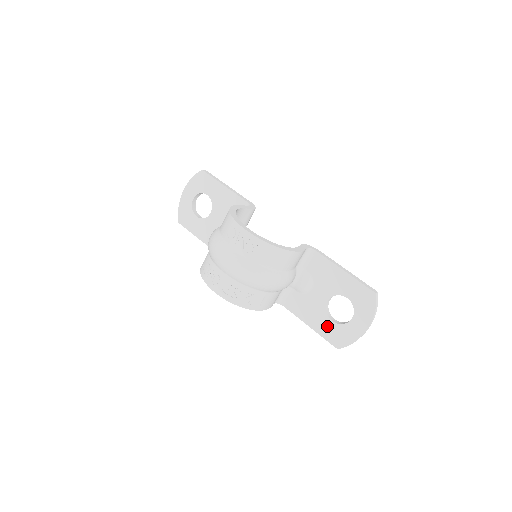
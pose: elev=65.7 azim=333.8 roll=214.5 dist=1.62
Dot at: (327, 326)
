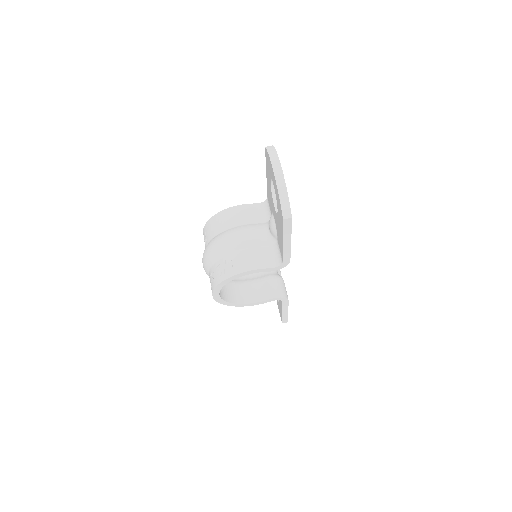
Dot at: (279, 220)
